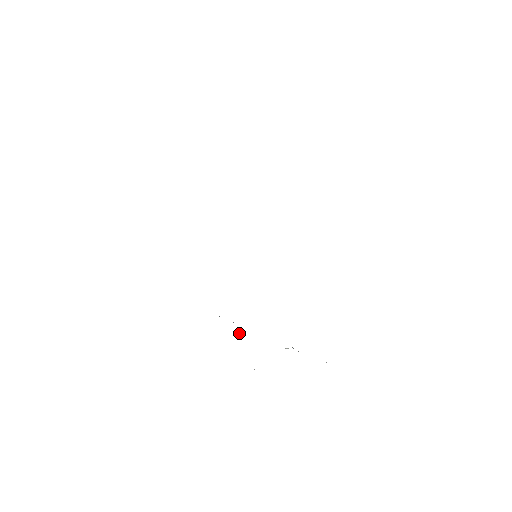
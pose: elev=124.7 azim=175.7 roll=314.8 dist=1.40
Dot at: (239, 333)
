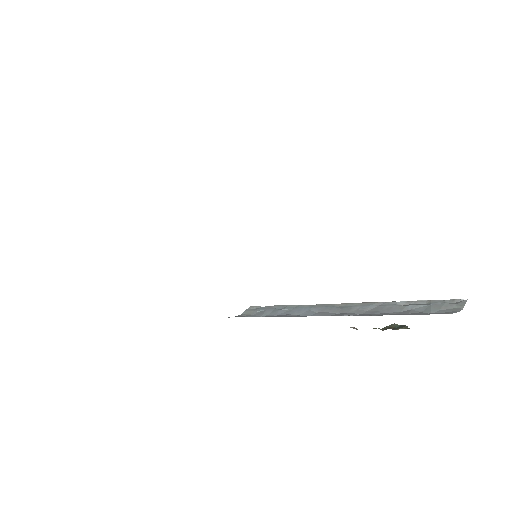
Dot at: occluded
